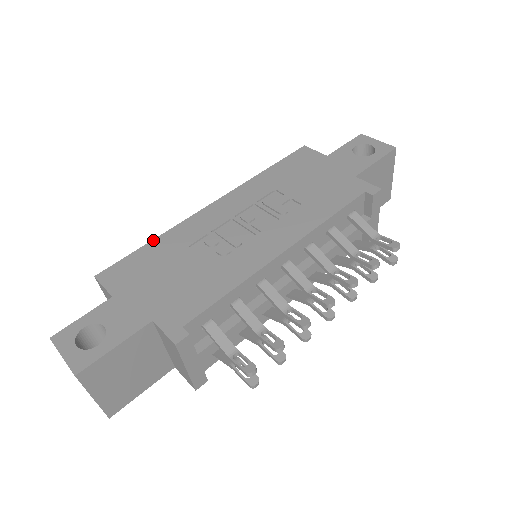
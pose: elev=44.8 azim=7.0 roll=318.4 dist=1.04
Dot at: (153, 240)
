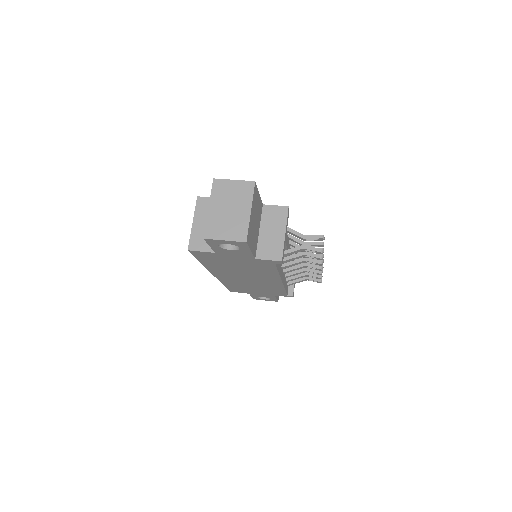
Dot at: occluded
